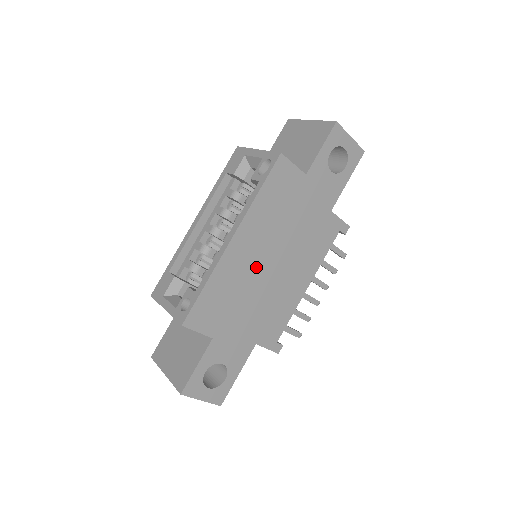
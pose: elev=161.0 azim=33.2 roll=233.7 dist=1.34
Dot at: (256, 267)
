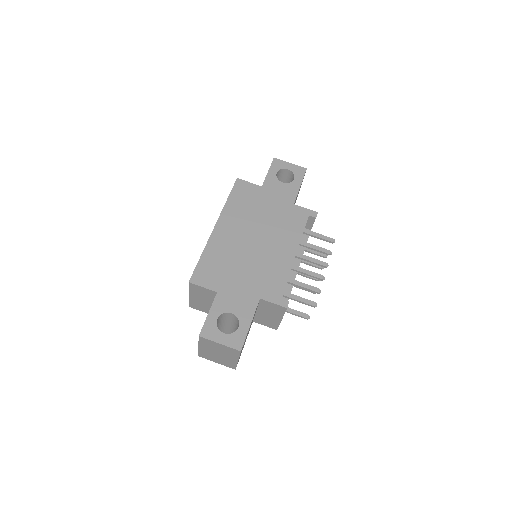
Dot at: (241, 243)
